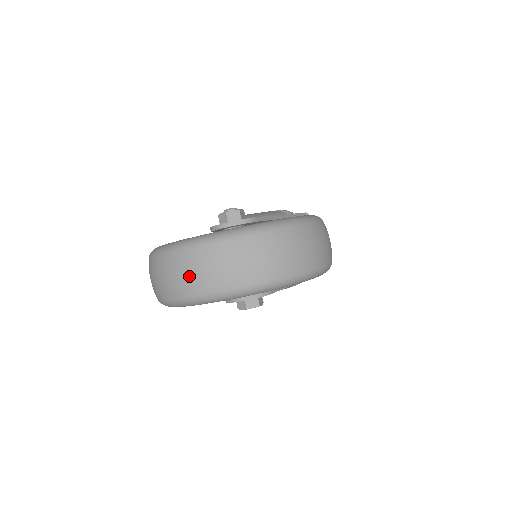
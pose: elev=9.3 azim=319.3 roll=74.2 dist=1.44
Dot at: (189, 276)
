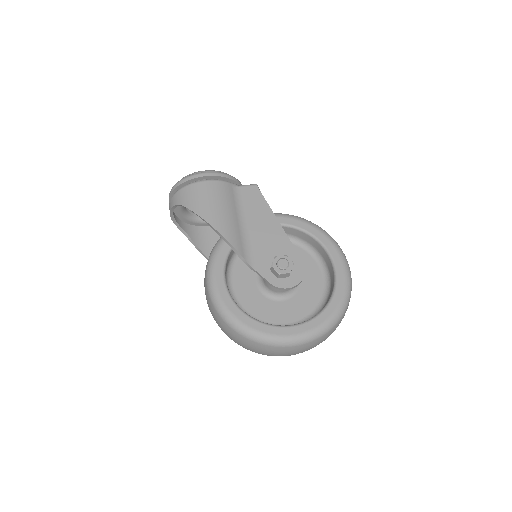
Dot at: occluded
